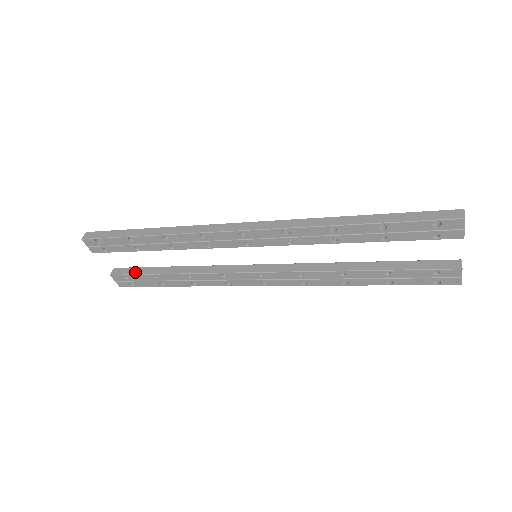
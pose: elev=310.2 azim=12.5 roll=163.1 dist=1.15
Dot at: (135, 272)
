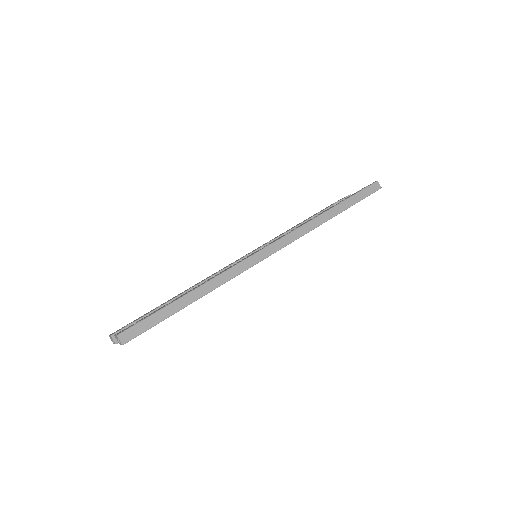
Dot at: occluded
